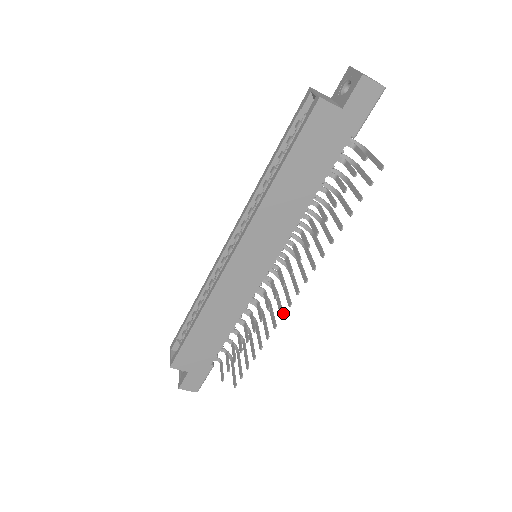
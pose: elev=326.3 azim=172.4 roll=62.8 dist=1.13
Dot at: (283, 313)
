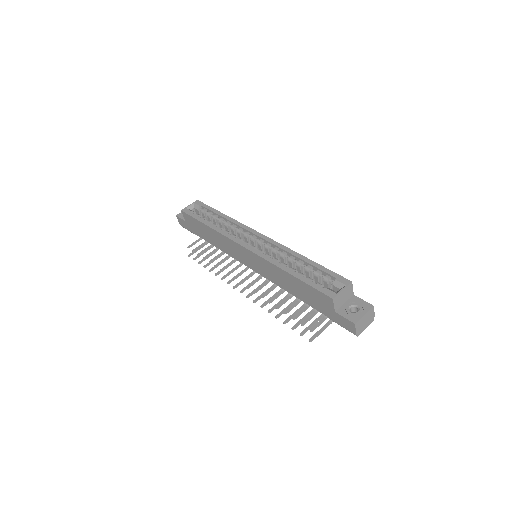
Dot at: occluded
